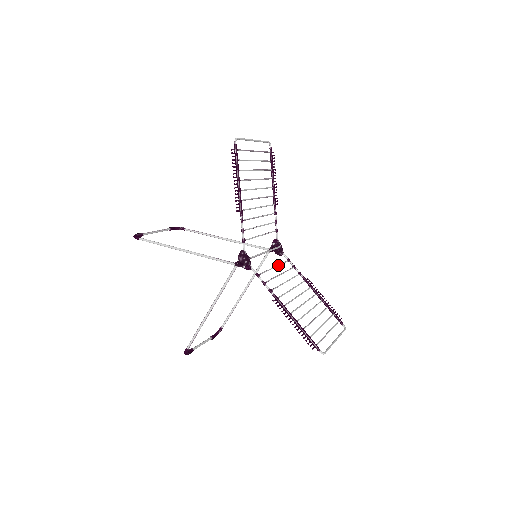
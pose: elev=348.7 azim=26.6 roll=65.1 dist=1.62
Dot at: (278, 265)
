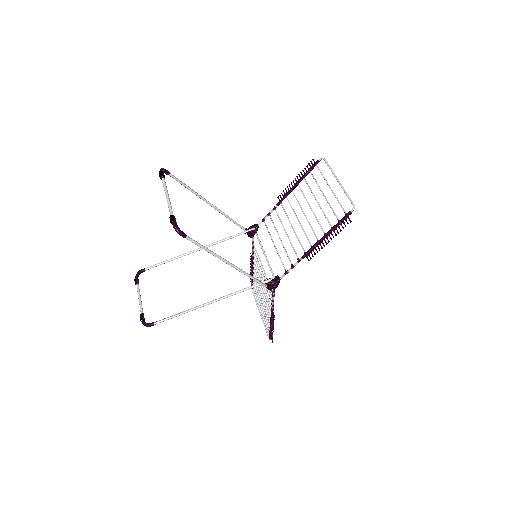
Dot at: occluded
